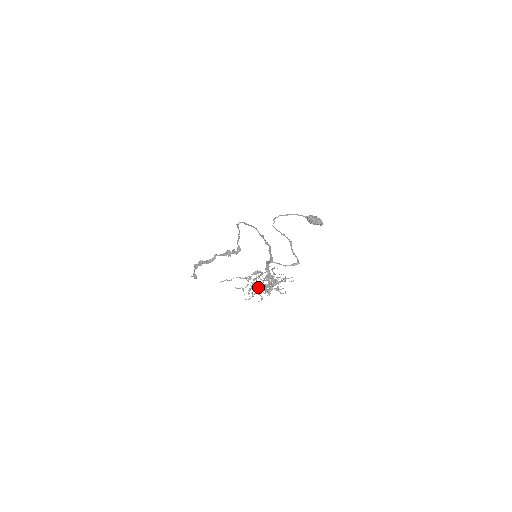
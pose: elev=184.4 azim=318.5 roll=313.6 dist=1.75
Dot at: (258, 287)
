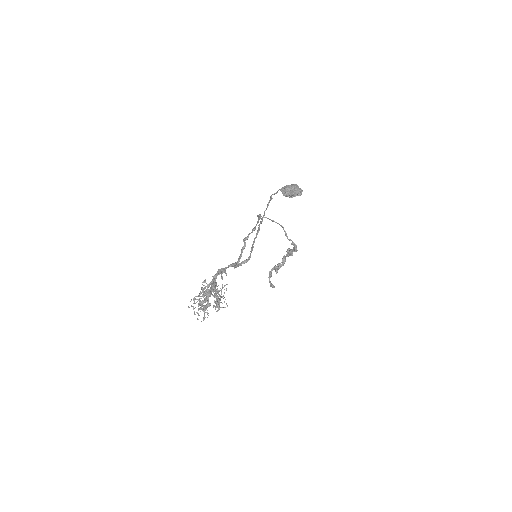
Dot at: (200, 303)
